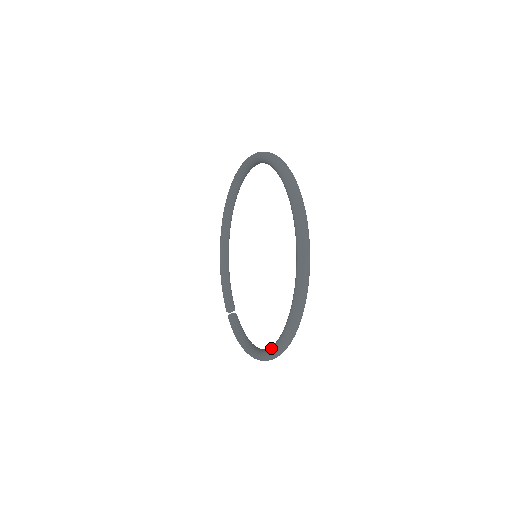
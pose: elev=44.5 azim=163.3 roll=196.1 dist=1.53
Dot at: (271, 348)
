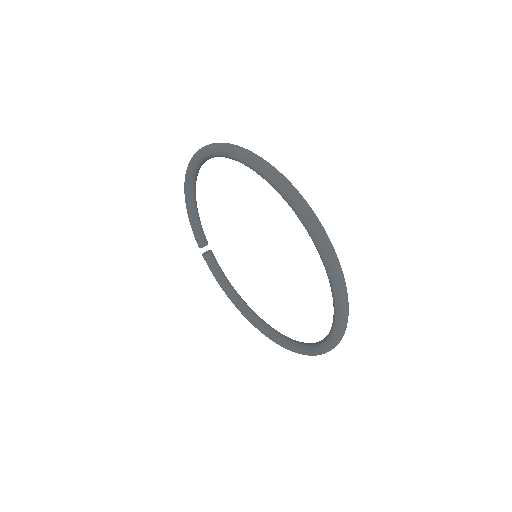
Dot at: (274, 340)
